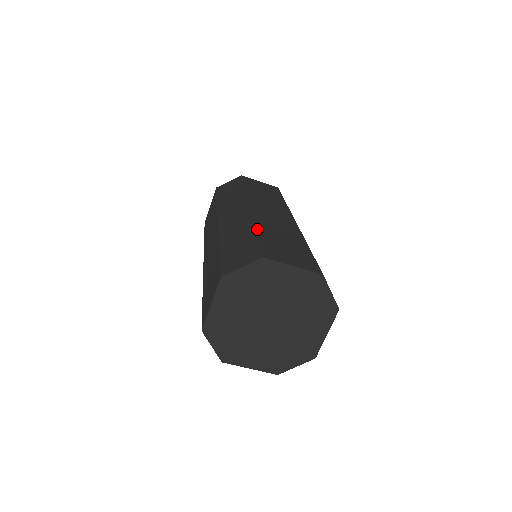
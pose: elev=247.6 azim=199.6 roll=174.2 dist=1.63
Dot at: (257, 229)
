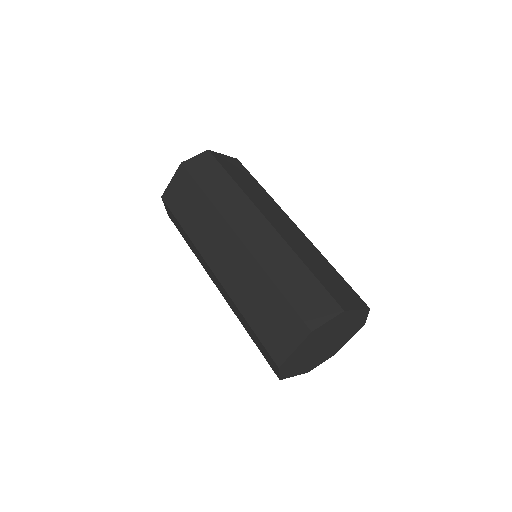
Dot at: (305, 263)
